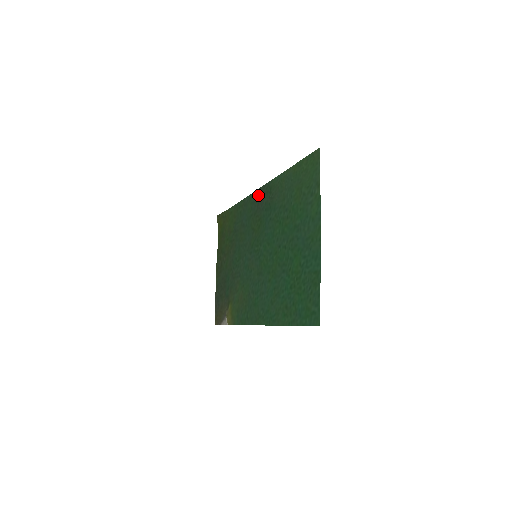
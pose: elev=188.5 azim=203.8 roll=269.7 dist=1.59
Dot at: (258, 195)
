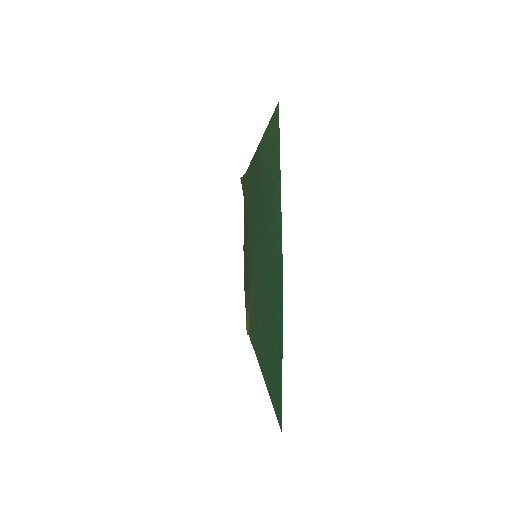
Dot at: (254, 164)
